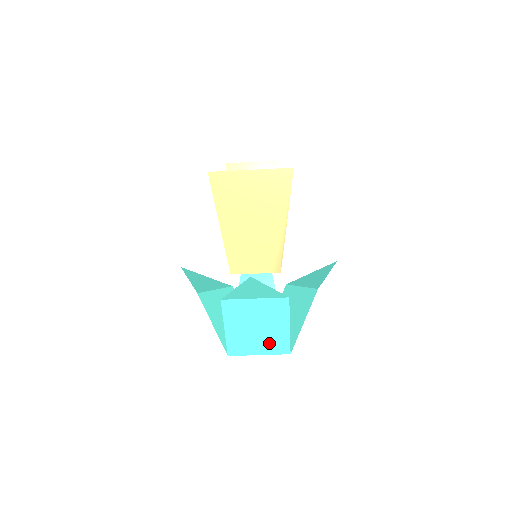
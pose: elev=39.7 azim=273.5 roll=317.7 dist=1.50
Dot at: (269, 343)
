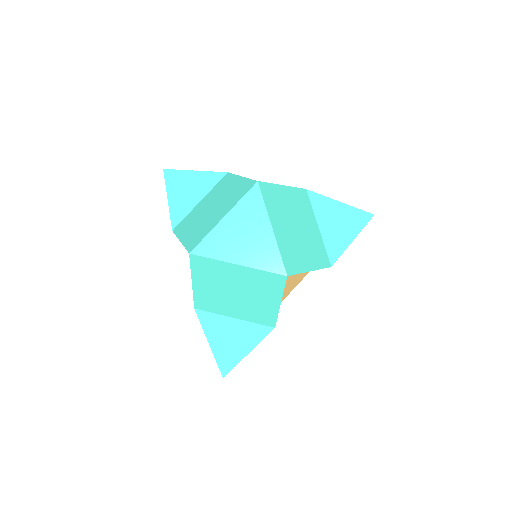
Dot at: (229, 202)
